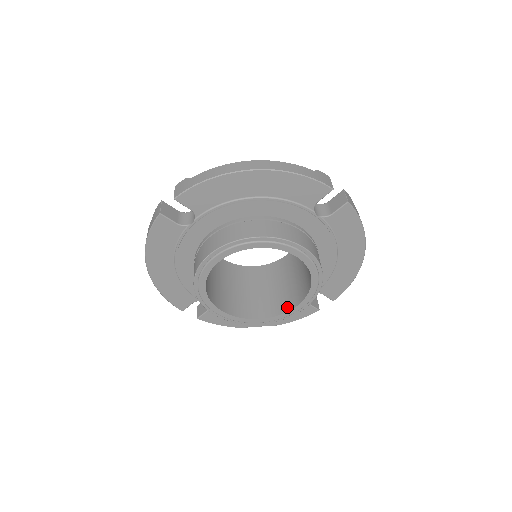
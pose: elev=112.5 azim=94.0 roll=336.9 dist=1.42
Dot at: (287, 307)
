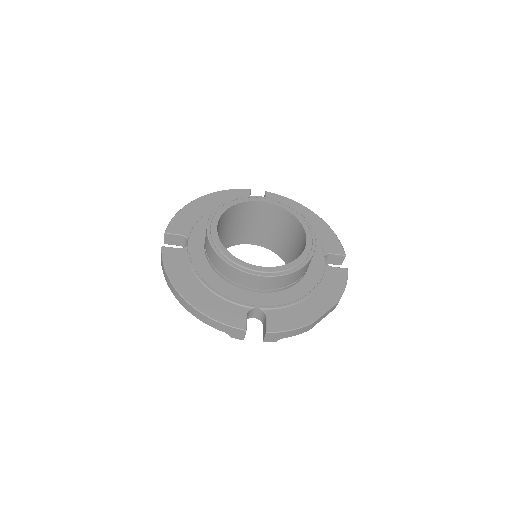
Dot at: (304, 246)
